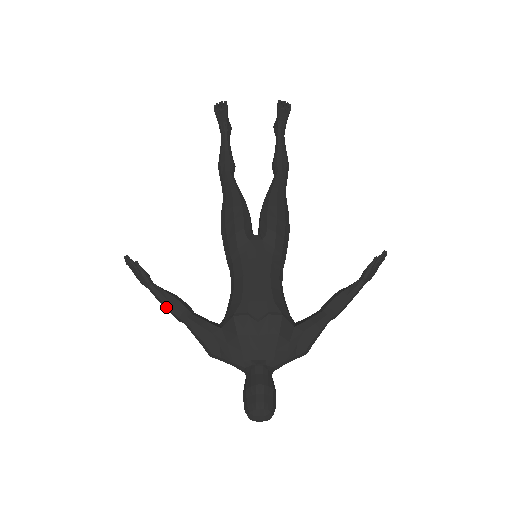
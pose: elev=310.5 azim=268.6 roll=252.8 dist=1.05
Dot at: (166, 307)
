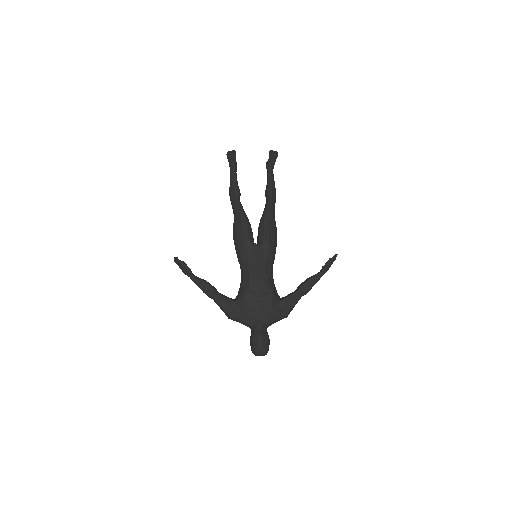
Dot at: (201, 289)
